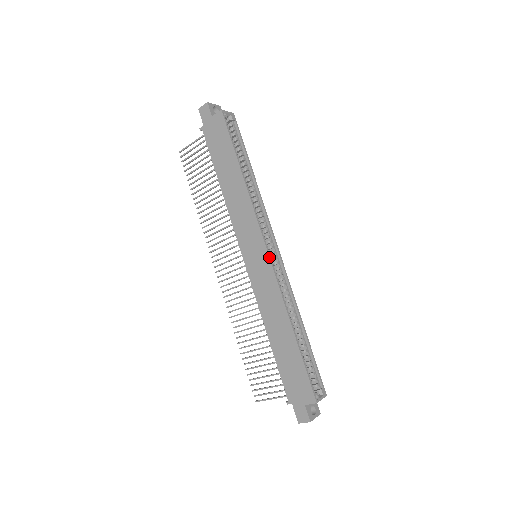
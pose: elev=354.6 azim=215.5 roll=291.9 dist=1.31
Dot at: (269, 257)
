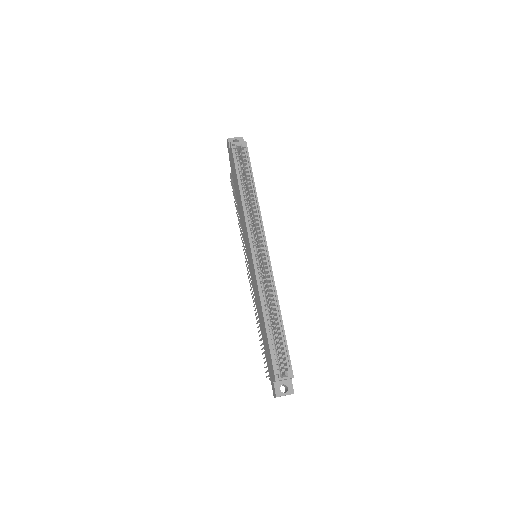
Dot at: (252, 257)
